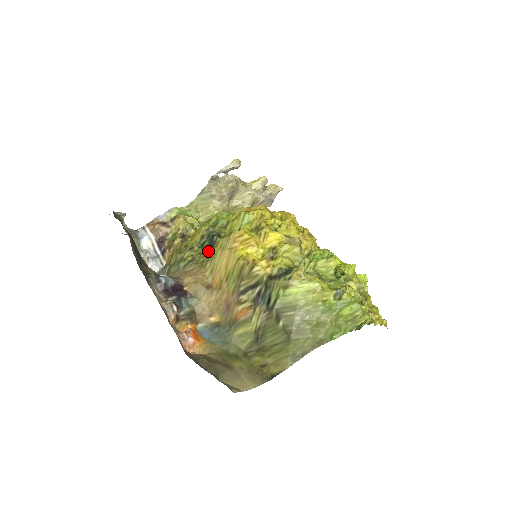
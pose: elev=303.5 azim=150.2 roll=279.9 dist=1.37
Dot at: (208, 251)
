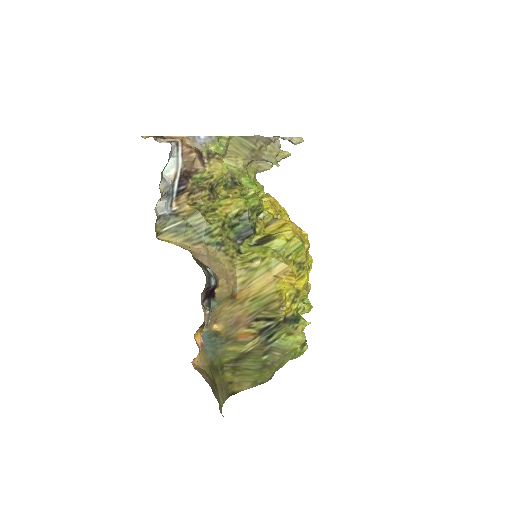
Dot at: (237, 240)
